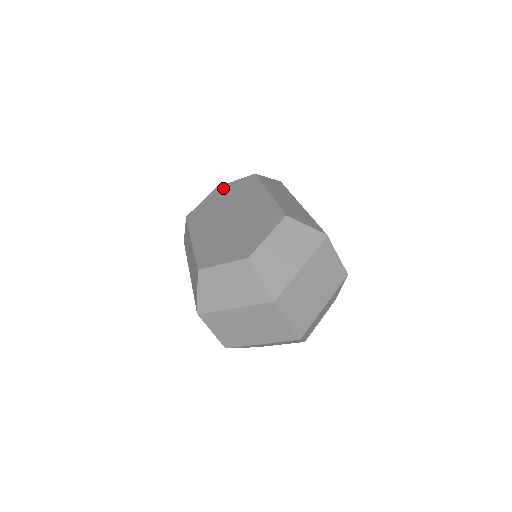
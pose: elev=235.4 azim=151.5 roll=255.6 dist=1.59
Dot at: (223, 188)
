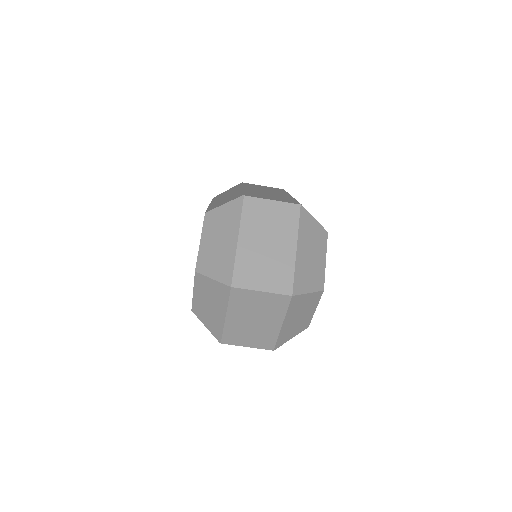
Dot at: occluded
